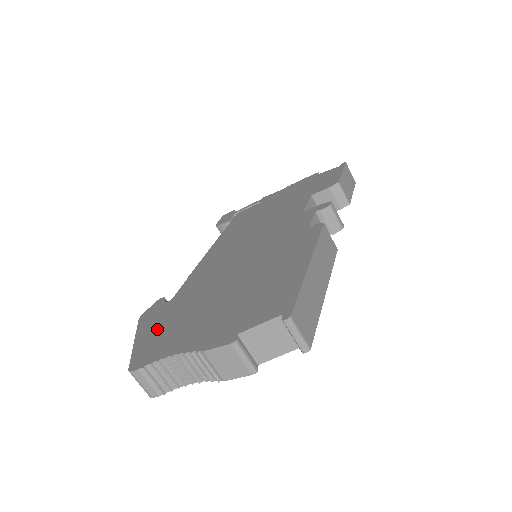
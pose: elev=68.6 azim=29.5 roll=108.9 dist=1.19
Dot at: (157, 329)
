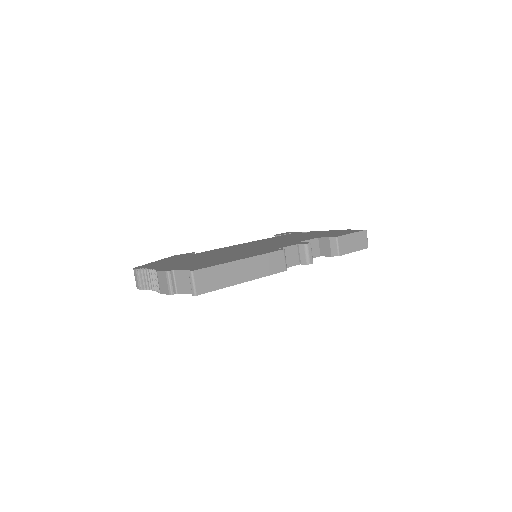
Dot at: (167, 260)
